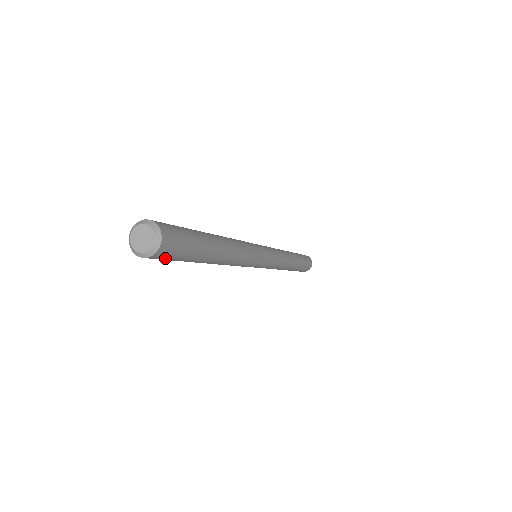
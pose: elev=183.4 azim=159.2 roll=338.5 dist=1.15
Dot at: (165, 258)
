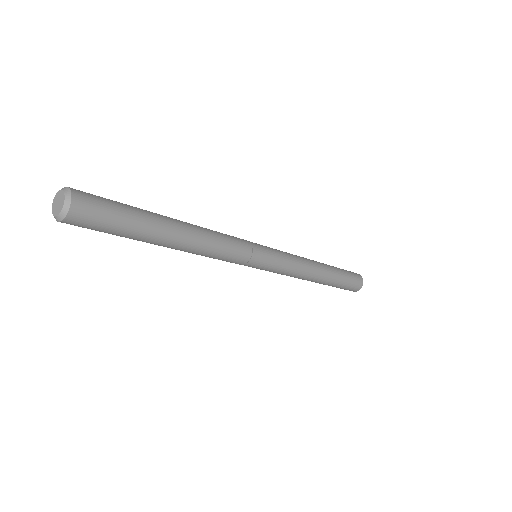
Dot at: (89, 224)
